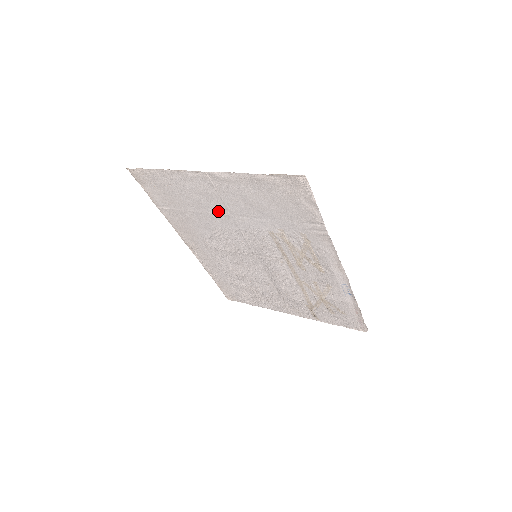
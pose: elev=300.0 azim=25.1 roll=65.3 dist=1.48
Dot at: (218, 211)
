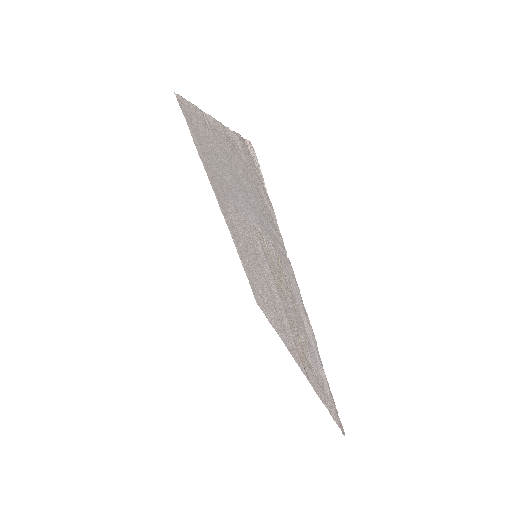
Dot at: (224, 176)
